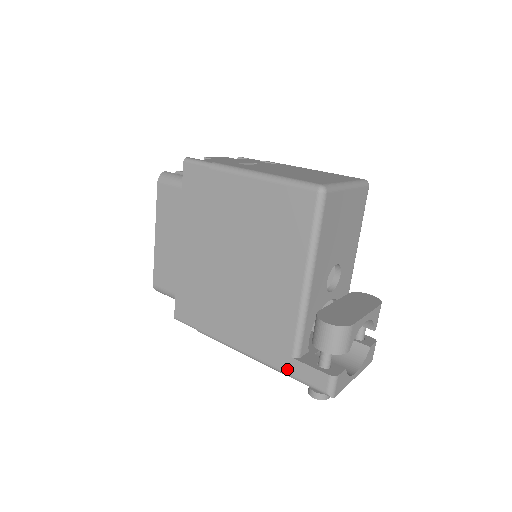
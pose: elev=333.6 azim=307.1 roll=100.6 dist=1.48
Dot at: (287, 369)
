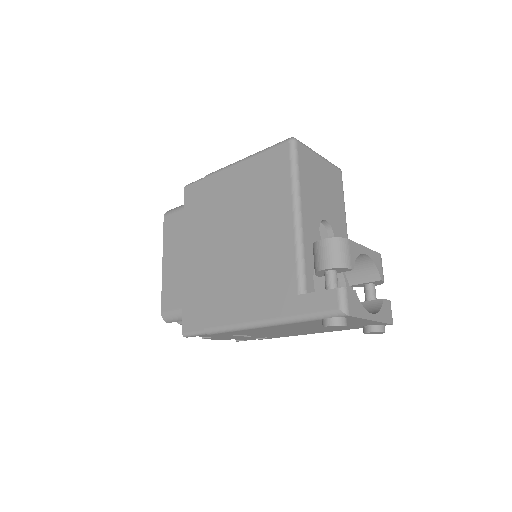
Dot at: (296, 310)
